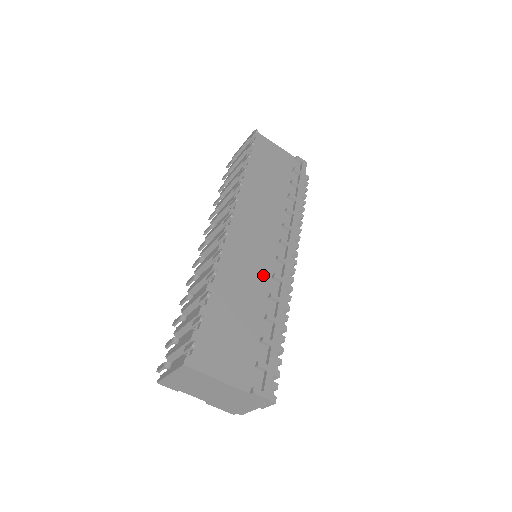
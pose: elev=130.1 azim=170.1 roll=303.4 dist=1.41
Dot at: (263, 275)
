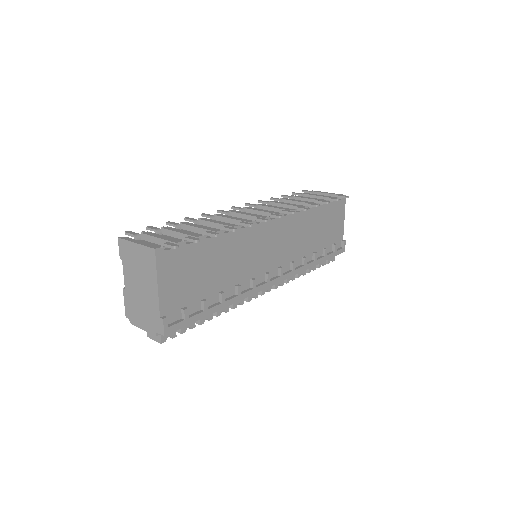
Dot at: (250, 270)
